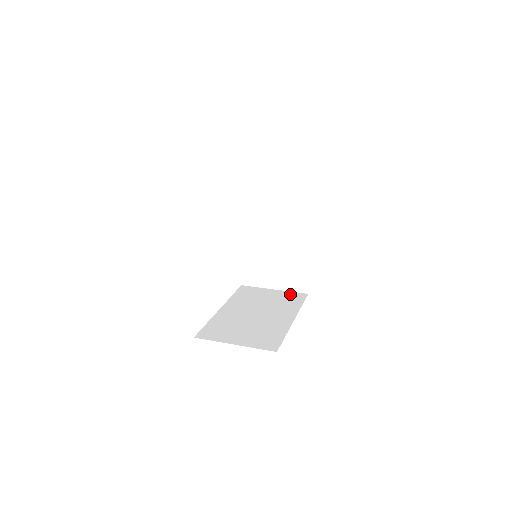
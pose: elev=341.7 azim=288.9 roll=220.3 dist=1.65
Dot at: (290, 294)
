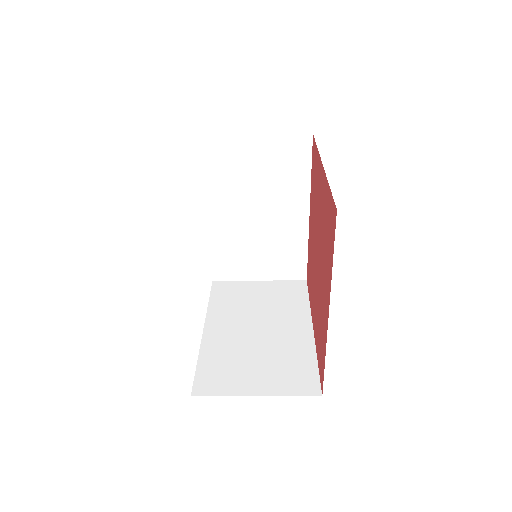
Dot at: occluded
